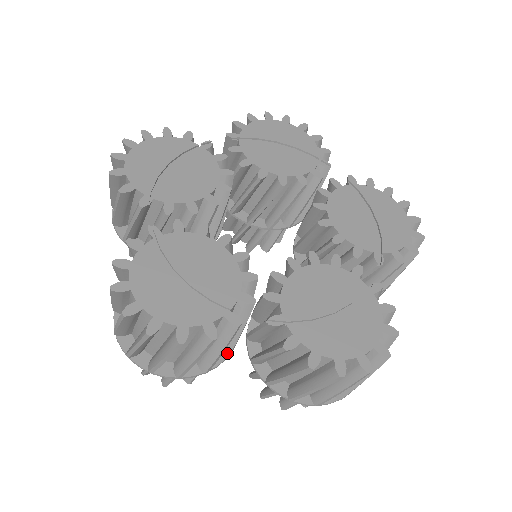
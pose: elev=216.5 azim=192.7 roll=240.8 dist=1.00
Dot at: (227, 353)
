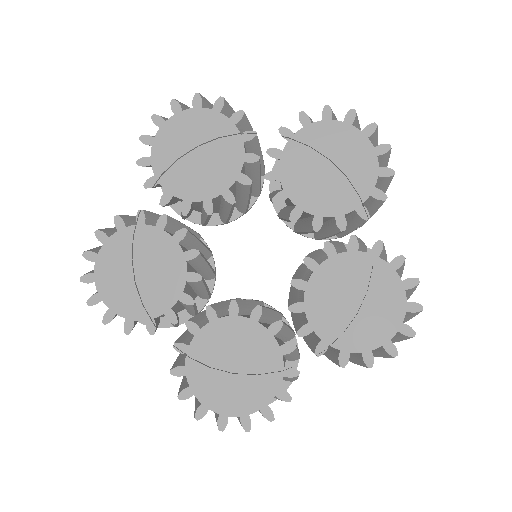
Dot at: occluded
